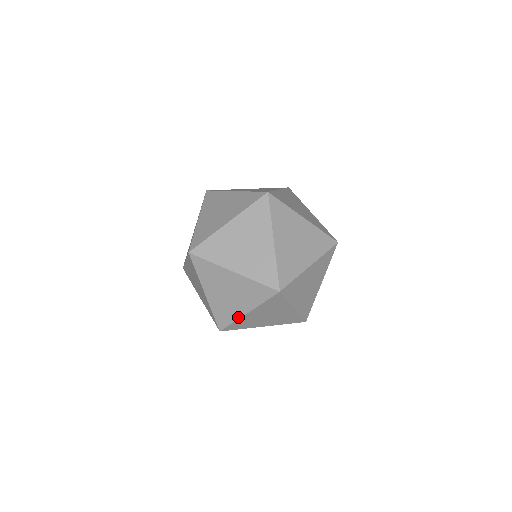
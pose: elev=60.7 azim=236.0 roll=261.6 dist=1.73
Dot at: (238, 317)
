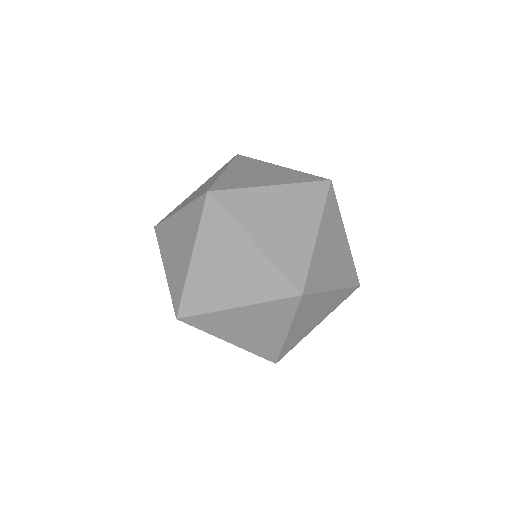
Dot at: (218, 308)
